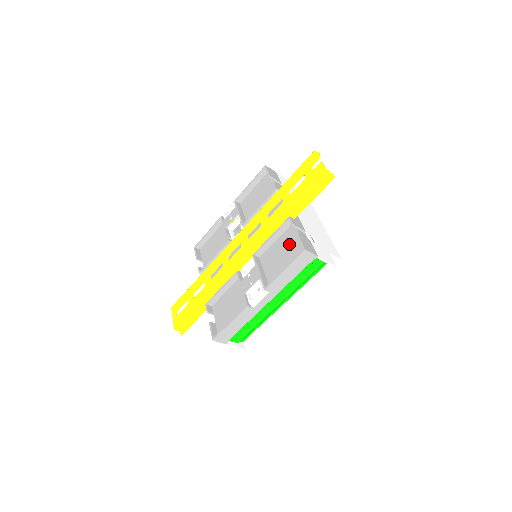
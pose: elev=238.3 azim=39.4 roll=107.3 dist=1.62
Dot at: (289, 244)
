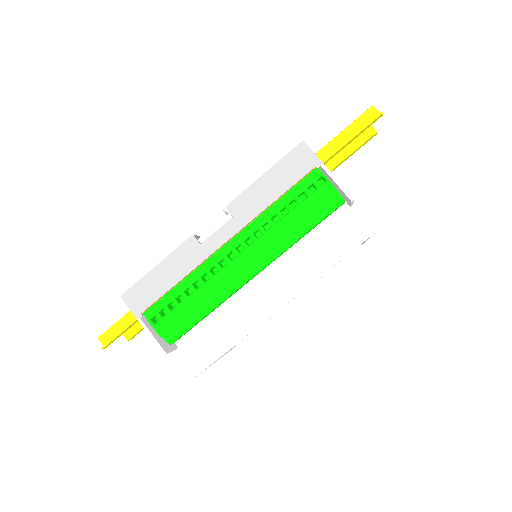
Dot at: occluded
